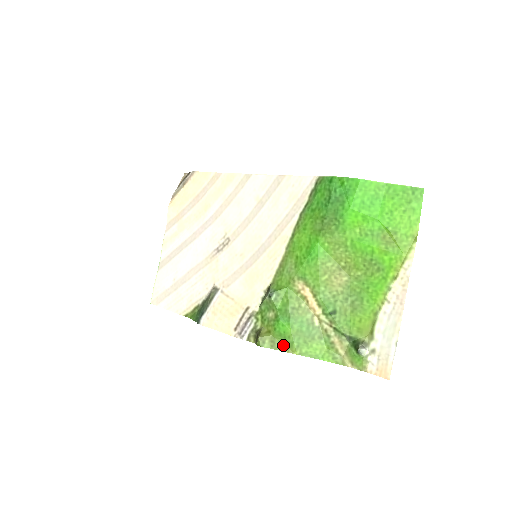
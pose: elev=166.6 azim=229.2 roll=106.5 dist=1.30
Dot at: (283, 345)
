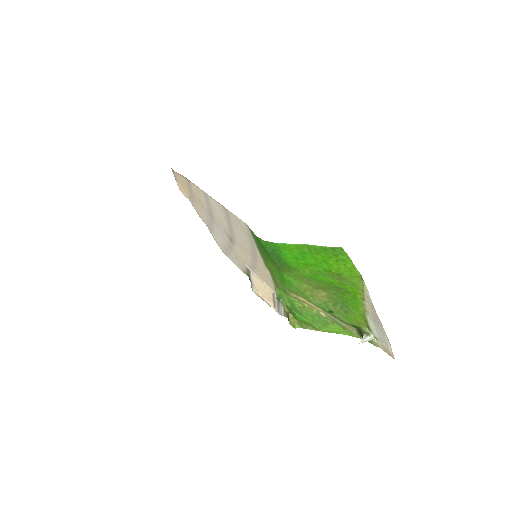
Dot at: (309, 326)
